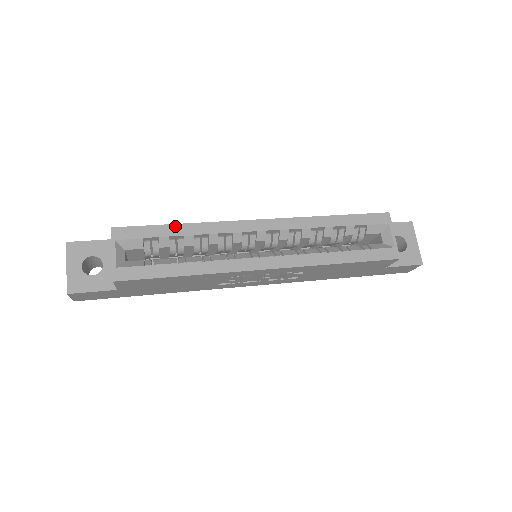
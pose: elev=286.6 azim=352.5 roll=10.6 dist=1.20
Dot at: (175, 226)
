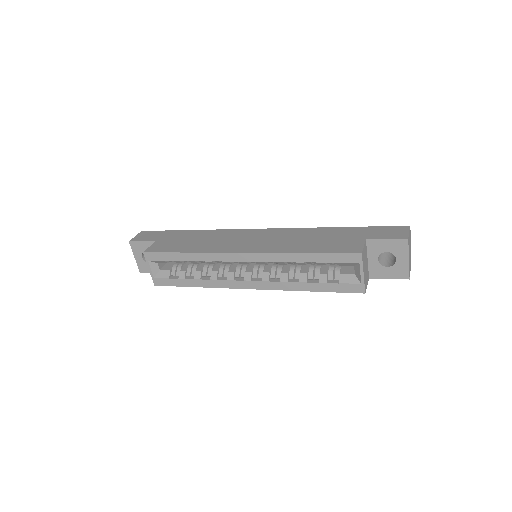
Dot at: (182, 254)
